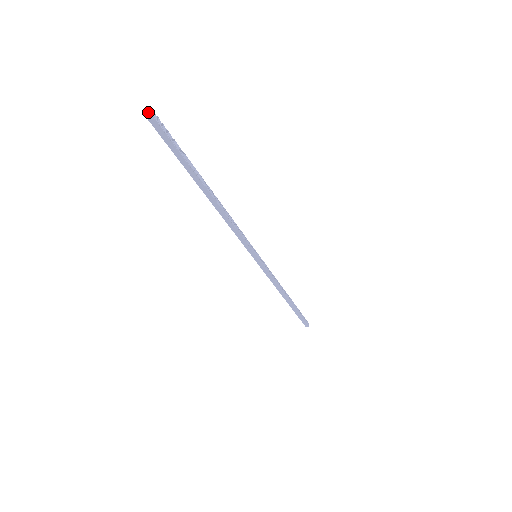
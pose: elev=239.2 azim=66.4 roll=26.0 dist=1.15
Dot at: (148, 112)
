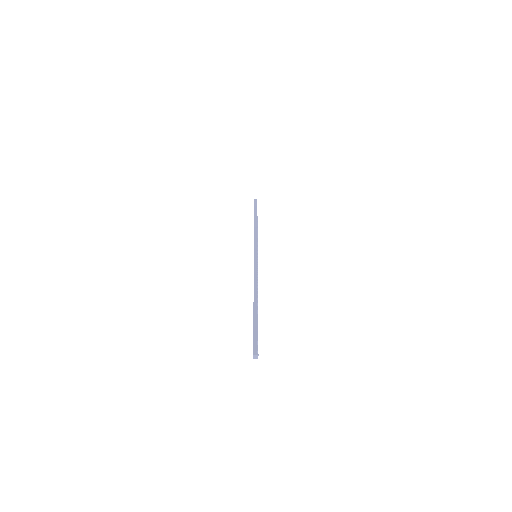
Dot at: (255, 356)
